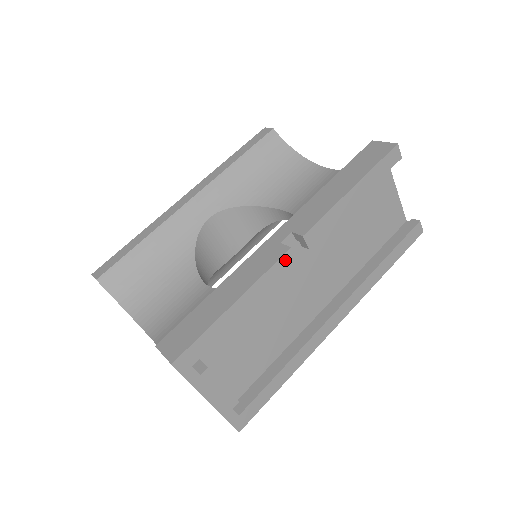
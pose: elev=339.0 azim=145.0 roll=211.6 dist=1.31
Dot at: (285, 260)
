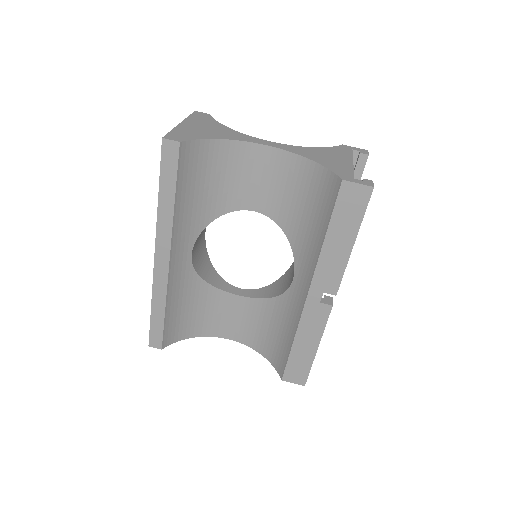
Dot at: (330, 310)
